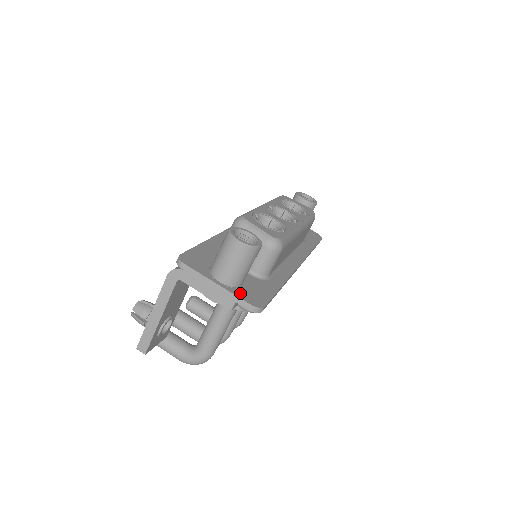
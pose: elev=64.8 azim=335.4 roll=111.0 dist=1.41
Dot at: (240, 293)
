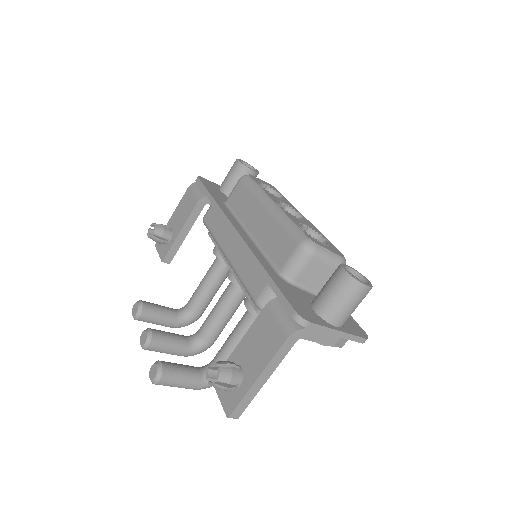
Dot at: (351, 330)
